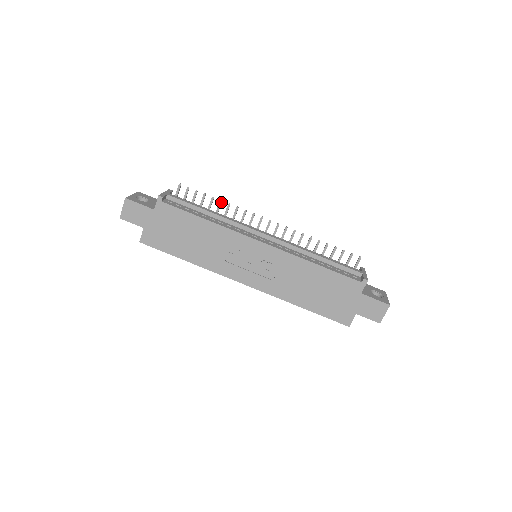
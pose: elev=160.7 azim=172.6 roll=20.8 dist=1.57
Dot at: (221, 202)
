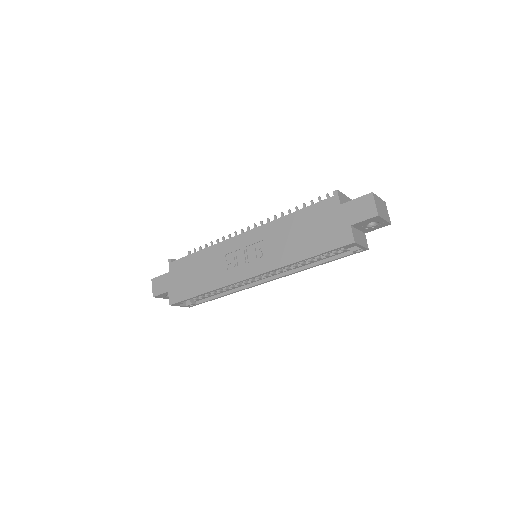
Dot at: (217, 240)
